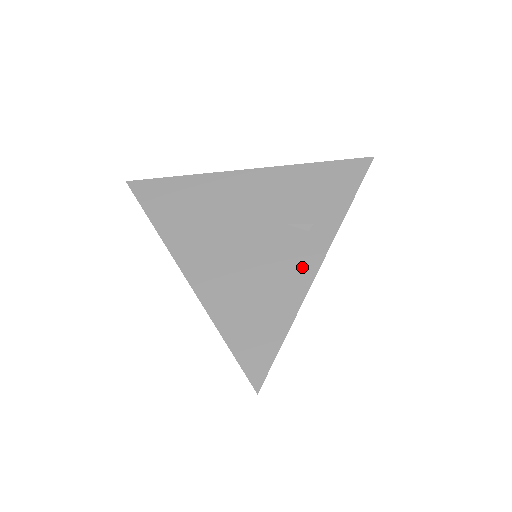
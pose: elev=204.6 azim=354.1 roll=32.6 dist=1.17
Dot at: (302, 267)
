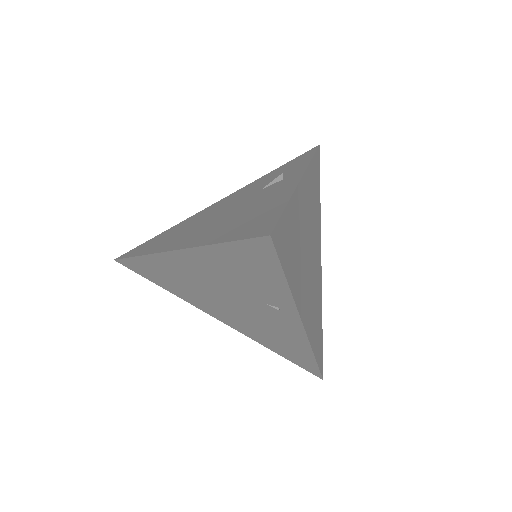
Dot at: (284, 187)
